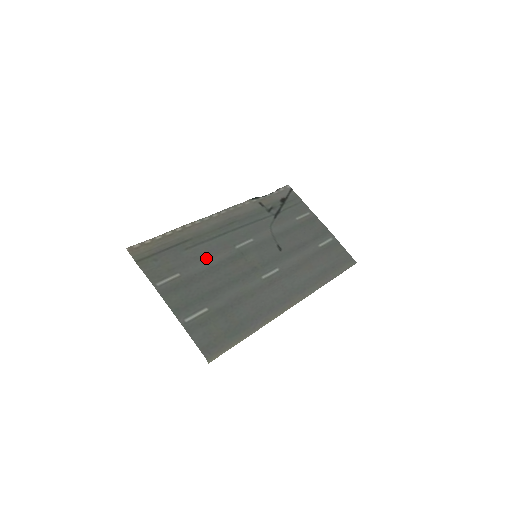
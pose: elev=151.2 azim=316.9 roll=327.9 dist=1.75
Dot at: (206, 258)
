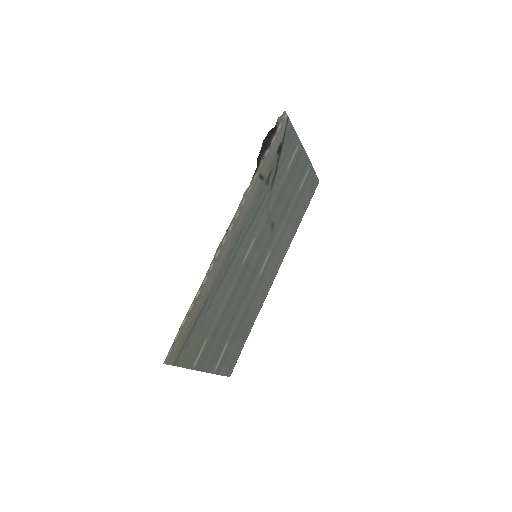
Dot at: (223, 301)
